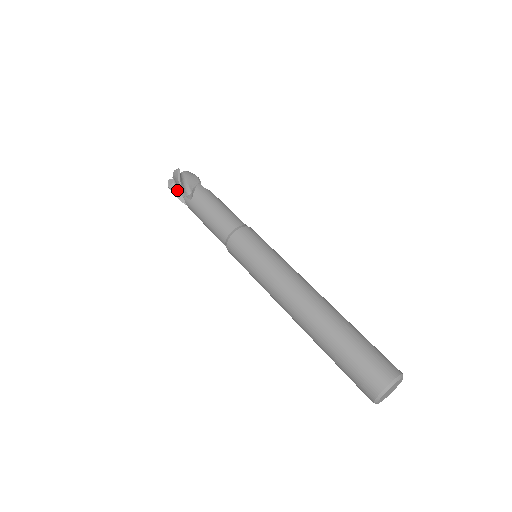
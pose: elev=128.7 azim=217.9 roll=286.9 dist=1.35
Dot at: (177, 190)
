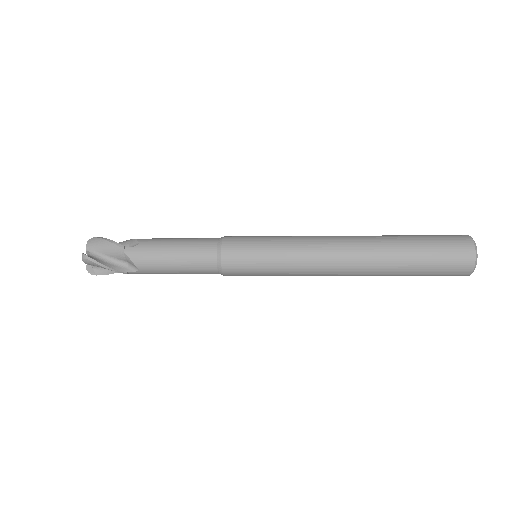
Dot at: (99, 259)
